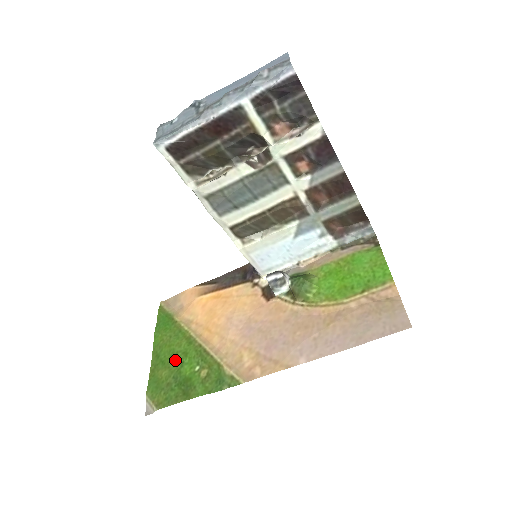
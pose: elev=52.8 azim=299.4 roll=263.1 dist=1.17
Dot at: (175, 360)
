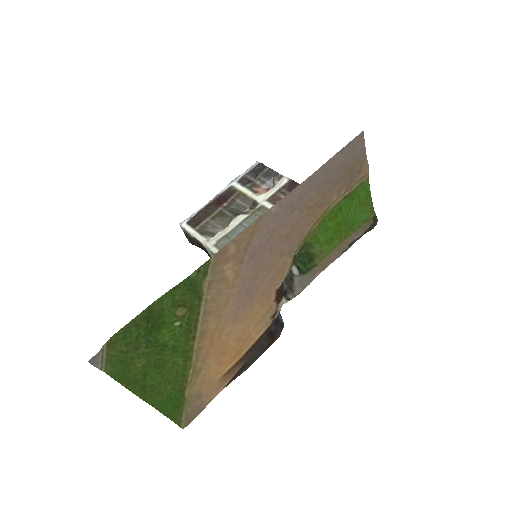
Dot at: (159, 358)
